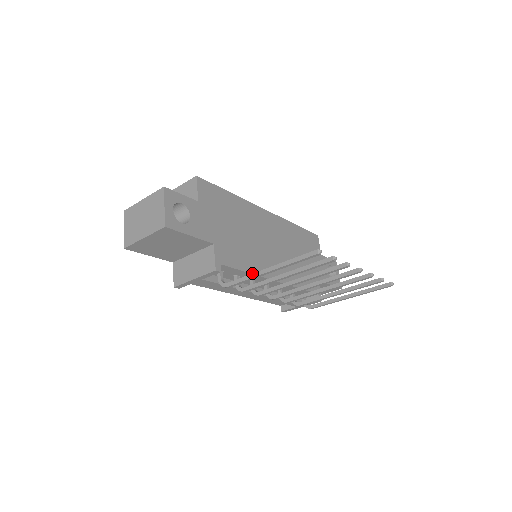
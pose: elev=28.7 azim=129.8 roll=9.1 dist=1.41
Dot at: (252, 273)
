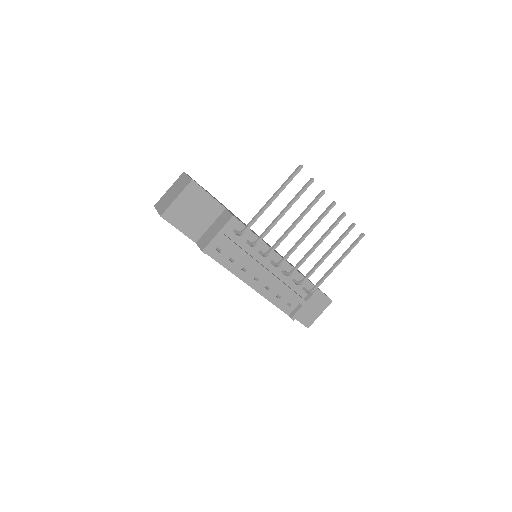
Dot at: (260, 209)
